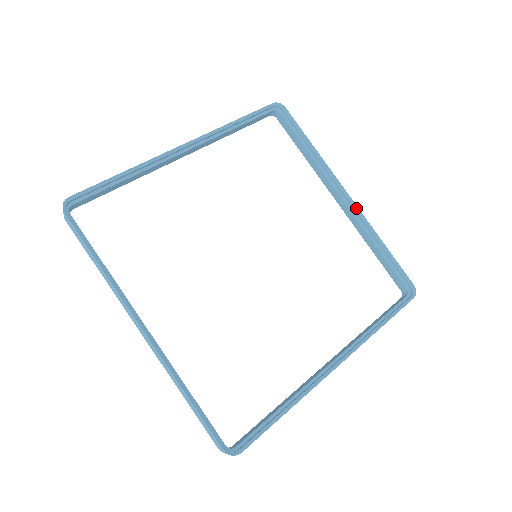
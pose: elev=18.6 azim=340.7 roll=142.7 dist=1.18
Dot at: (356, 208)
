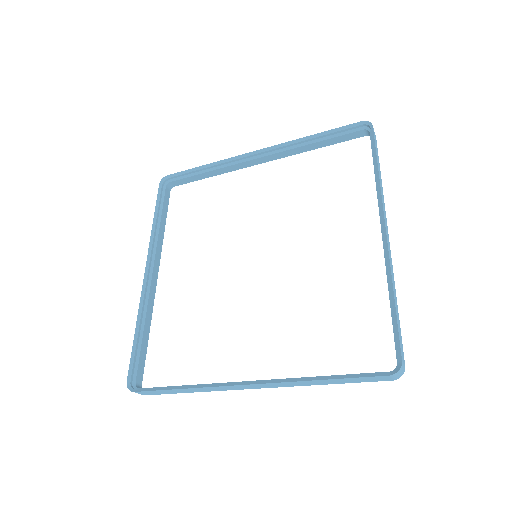
Dot at: (270, 149)
